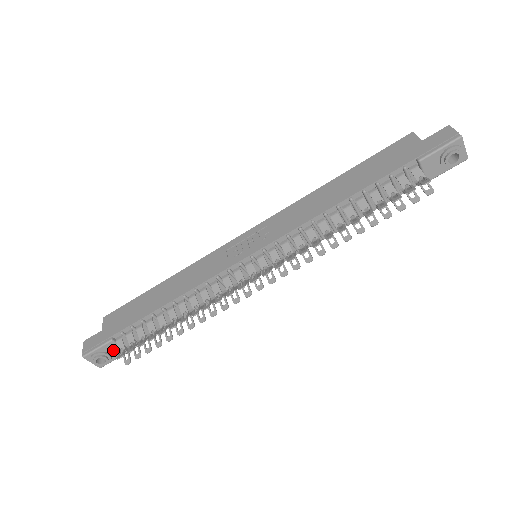
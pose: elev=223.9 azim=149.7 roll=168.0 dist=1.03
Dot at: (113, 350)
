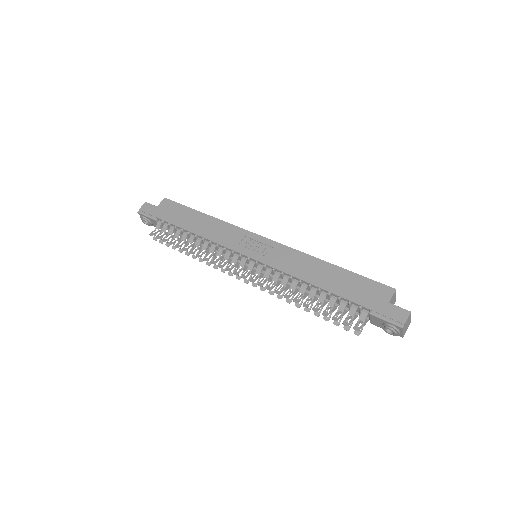
Dot at: (155, 223)
